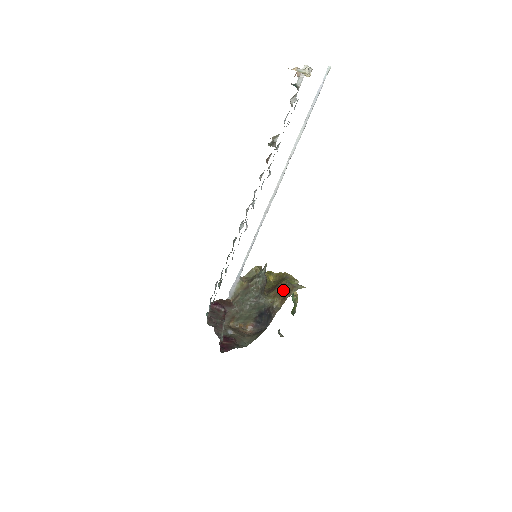
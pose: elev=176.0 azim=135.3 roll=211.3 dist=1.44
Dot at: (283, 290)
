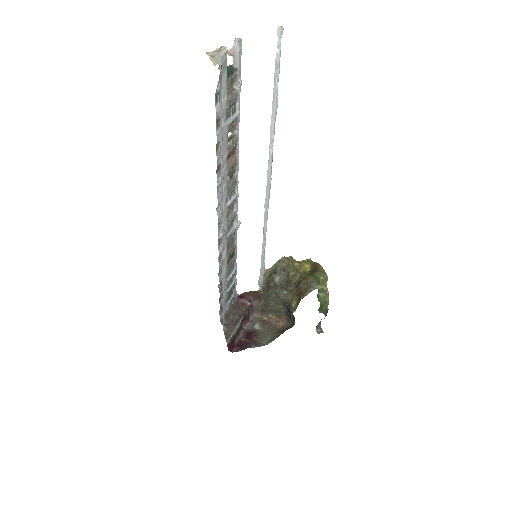
Dot at: (301, 289)
